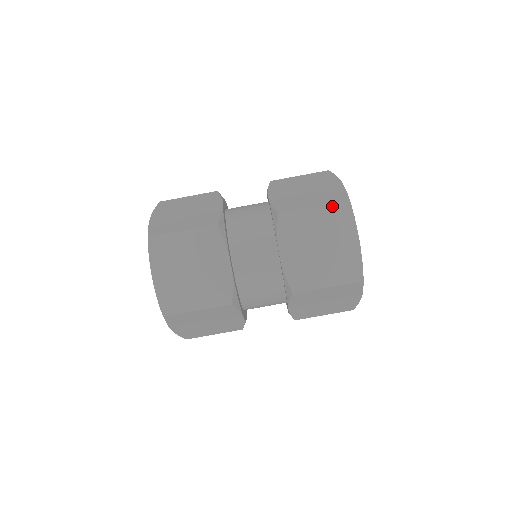
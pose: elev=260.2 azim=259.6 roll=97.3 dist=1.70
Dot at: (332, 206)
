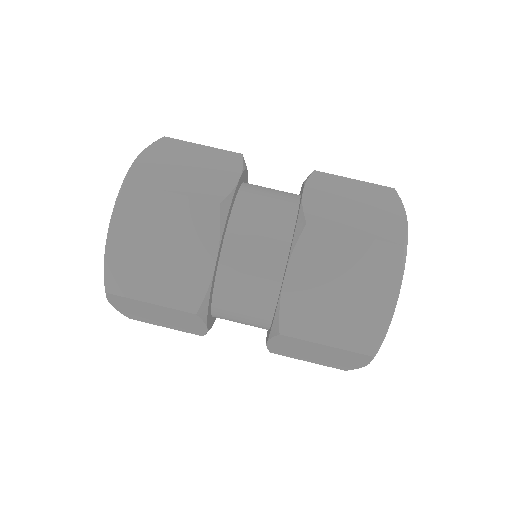
Dot at: (382, 245)
